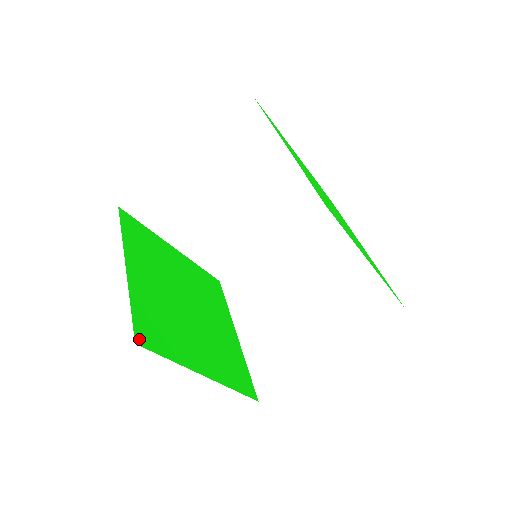
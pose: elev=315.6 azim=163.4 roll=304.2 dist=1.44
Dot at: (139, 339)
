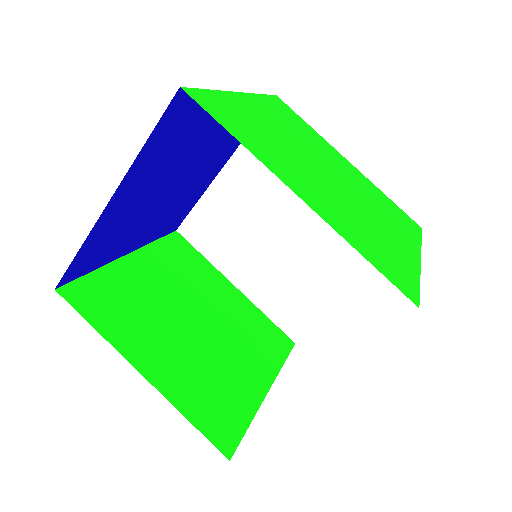
Dot at: (66, 291)
